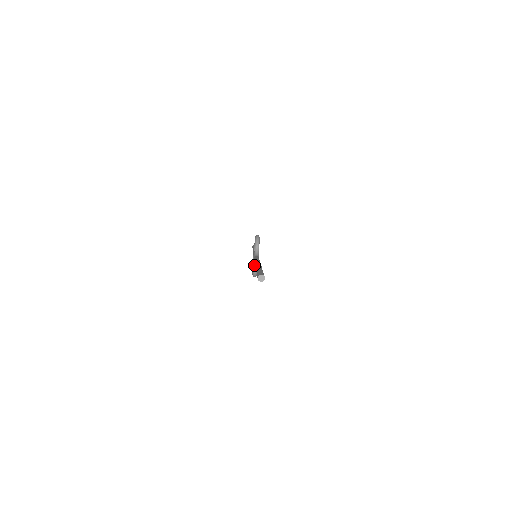
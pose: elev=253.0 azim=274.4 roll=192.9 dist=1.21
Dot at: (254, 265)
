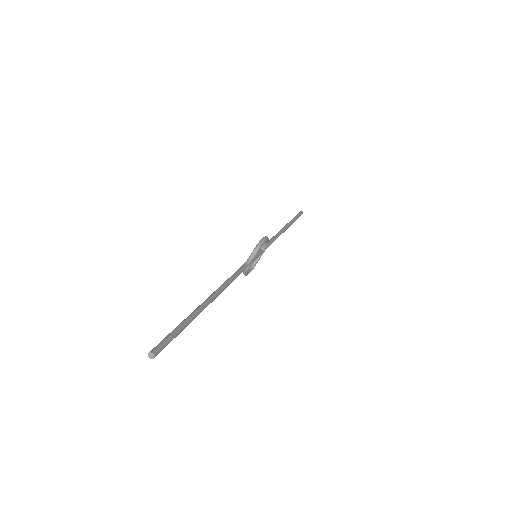
Dot at: occluded
